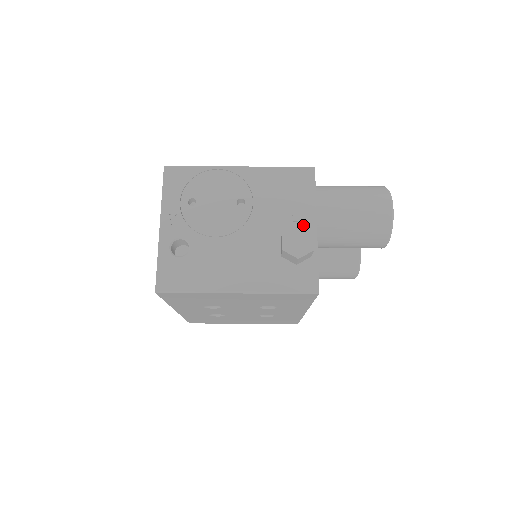
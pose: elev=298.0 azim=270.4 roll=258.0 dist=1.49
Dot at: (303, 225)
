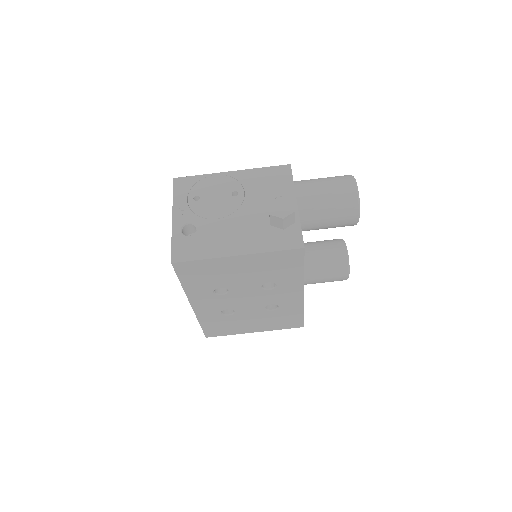
Dot at: occluded
